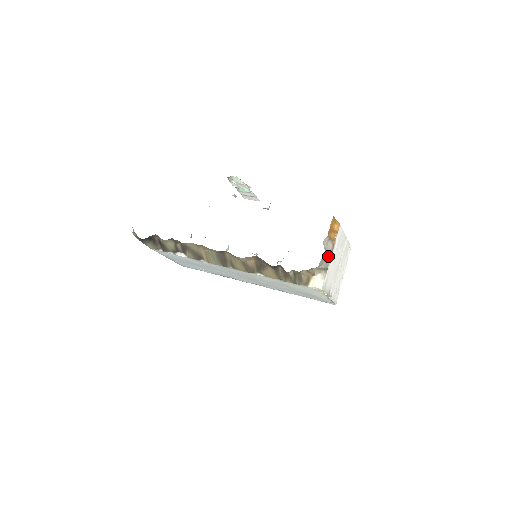
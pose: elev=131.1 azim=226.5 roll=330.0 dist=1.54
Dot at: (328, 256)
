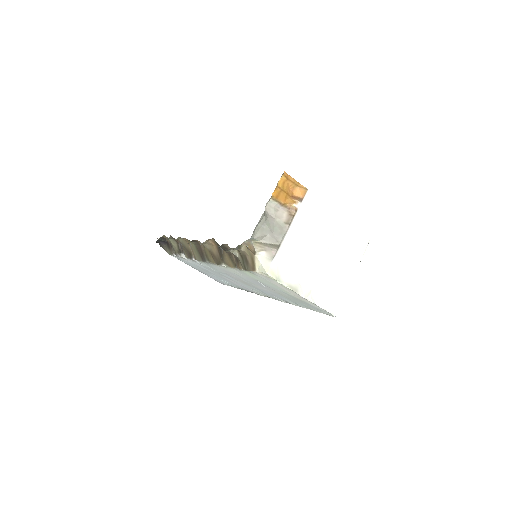
Dot at: (278, 228)
